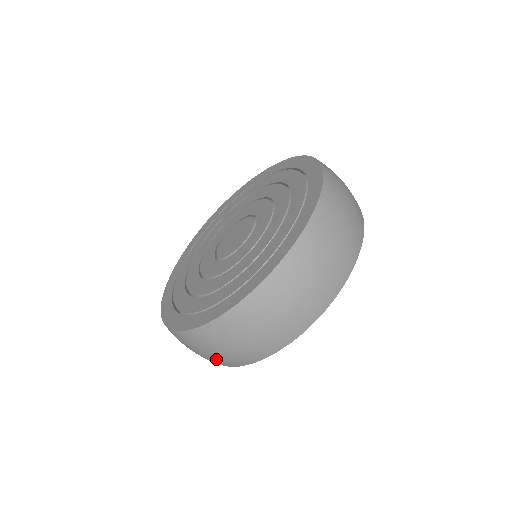
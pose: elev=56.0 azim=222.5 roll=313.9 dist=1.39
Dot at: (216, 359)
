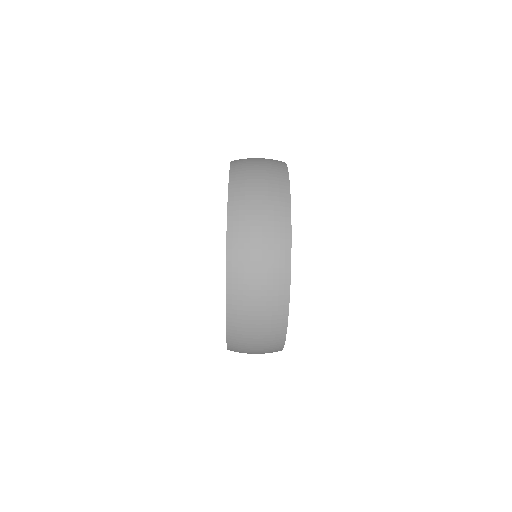
Dot at: (265, 352)
